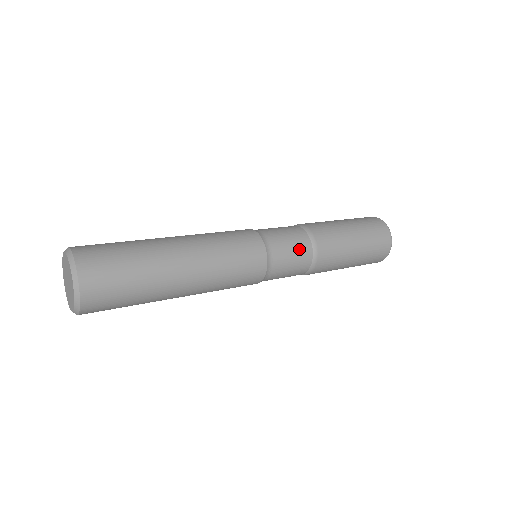
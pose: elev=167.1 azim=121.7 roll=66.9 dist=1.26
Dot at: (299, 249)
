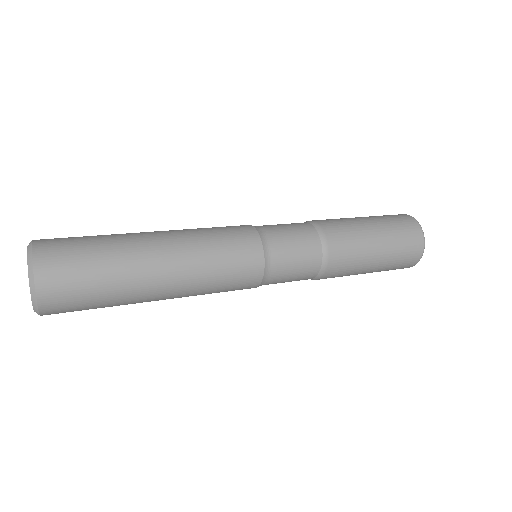
Dot at: (304, 271)
